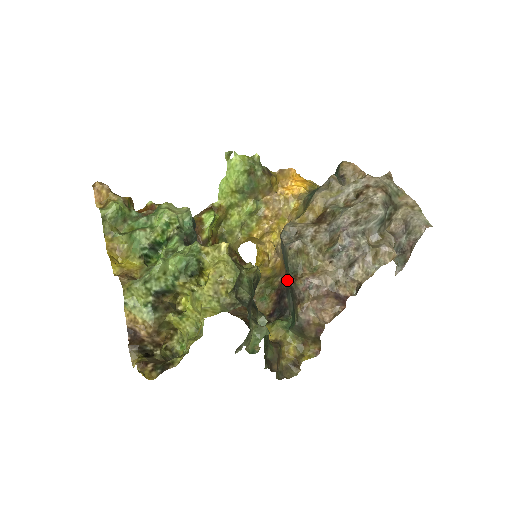
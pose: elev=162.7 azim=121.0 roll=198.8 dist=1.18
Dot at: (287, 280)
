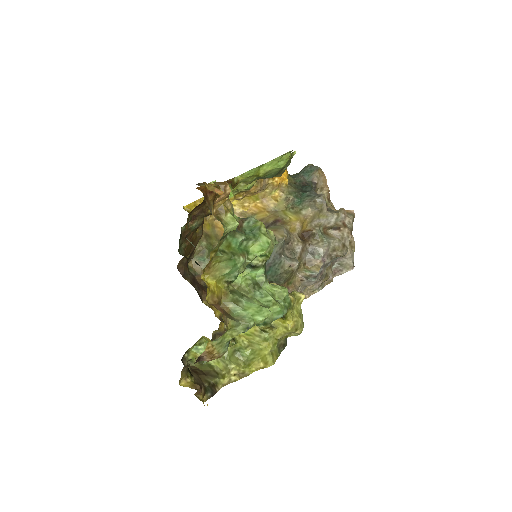
Dot at: occluded
